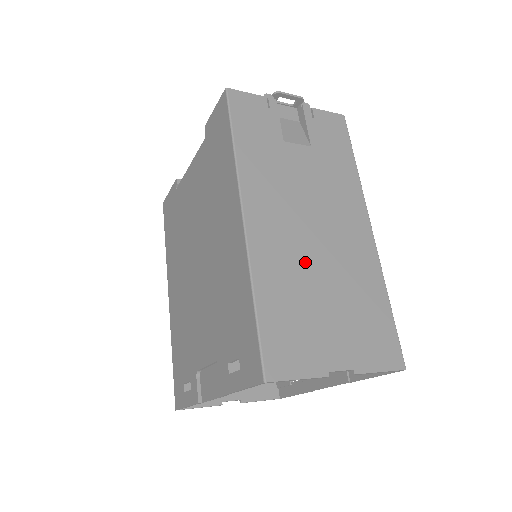
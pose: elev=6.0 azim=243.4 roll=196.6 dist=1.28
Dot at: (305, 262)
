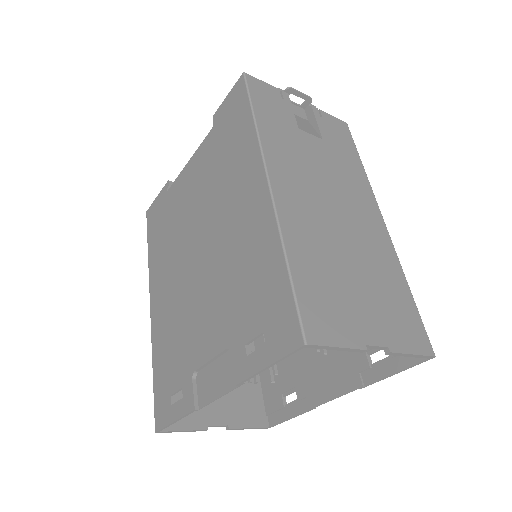
Dot at: (330, 236)
